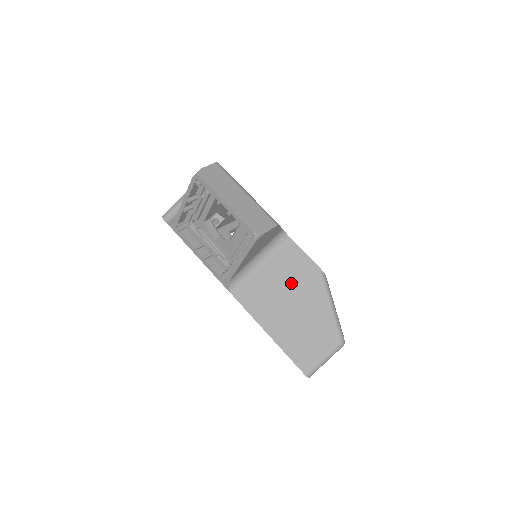
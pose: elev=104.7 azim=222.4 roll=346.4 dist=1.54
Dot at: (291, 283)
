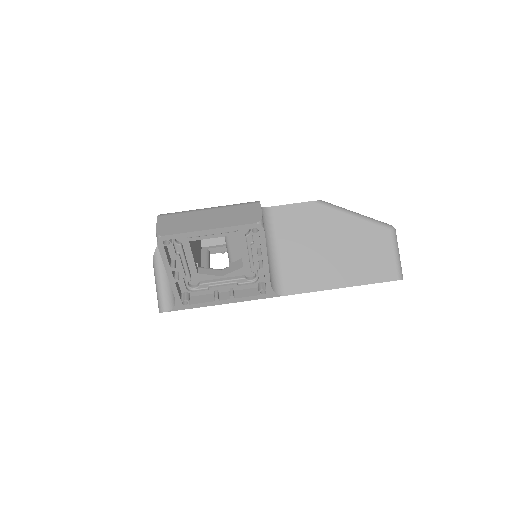
Dot at: (311, 235)
